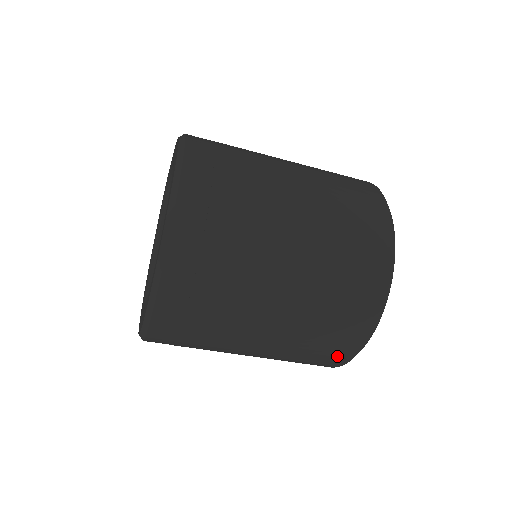
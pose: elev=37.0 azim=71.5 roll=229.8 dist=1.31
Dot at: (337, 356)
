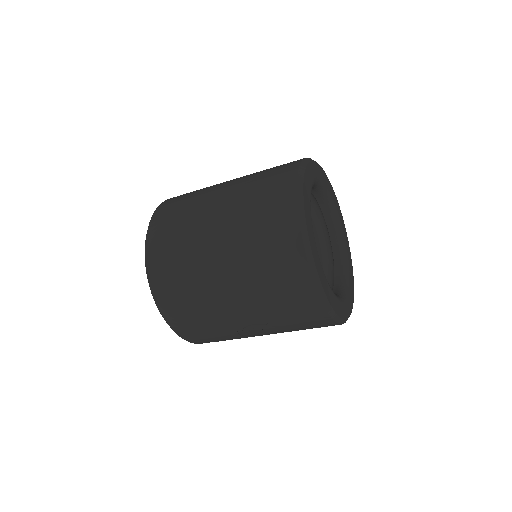
Dot at: (292, 264)
